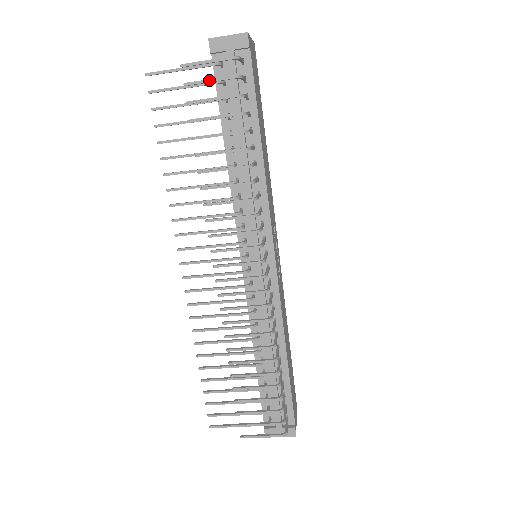
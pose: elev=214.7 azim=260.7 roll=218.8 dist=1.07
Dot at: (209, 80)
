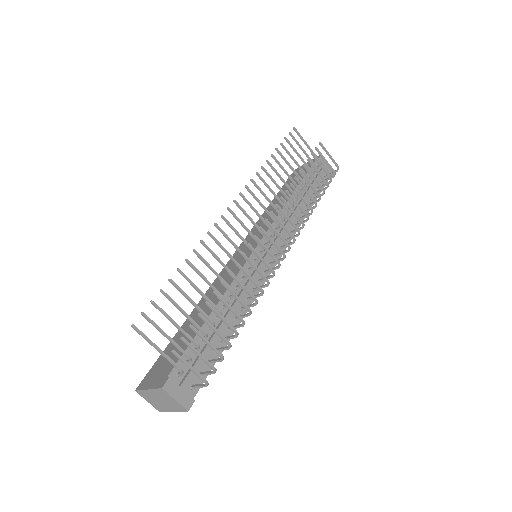
Dot at: (326, 160)
